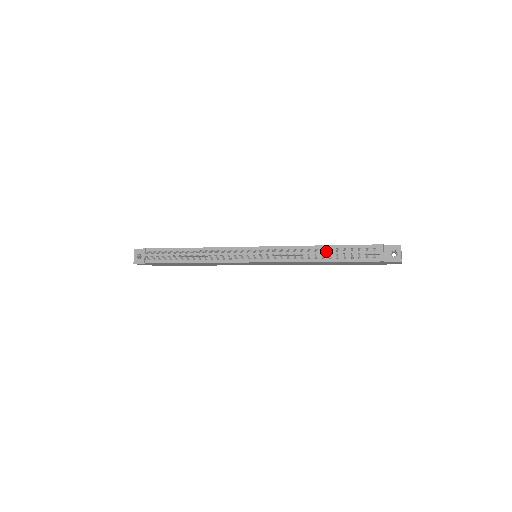
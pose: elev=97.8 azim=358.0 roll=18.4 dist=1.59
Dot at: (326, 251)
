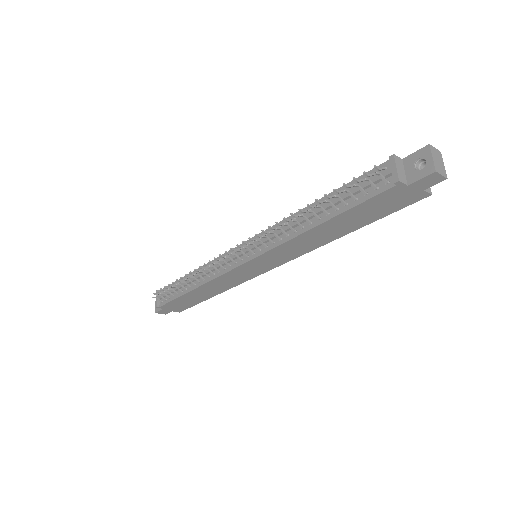
Dot at: occluded
